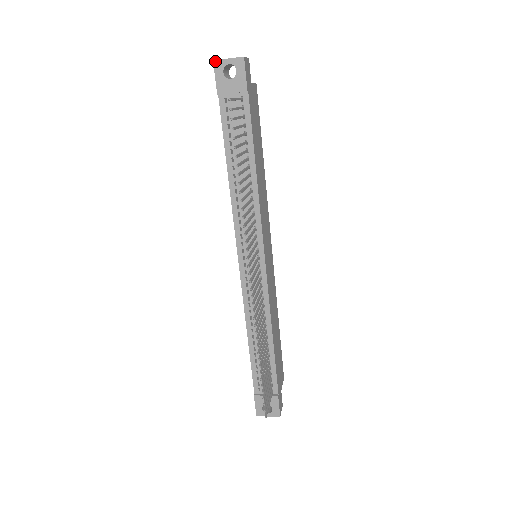
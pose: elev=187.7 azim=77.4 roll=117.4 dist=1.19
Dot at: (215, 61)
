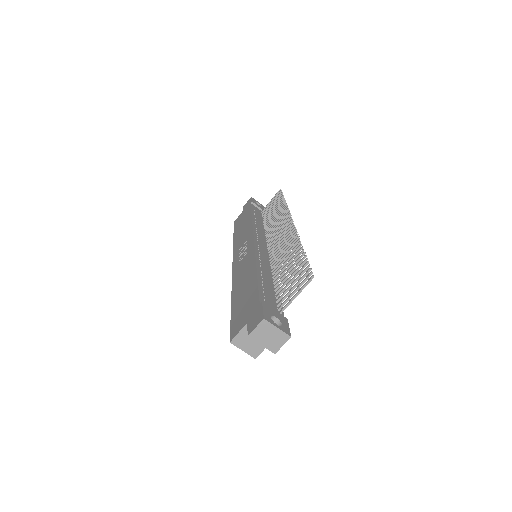
Dot at: occluded
